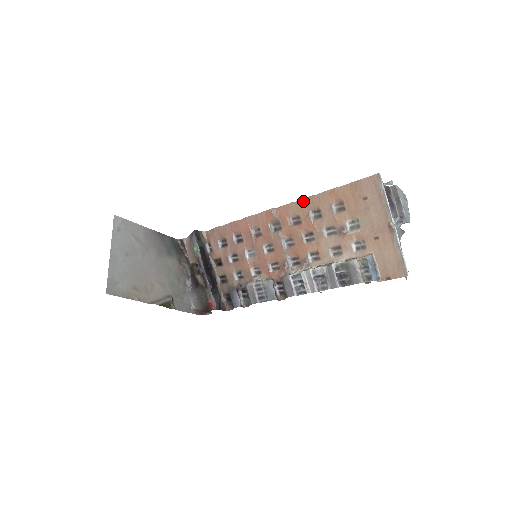
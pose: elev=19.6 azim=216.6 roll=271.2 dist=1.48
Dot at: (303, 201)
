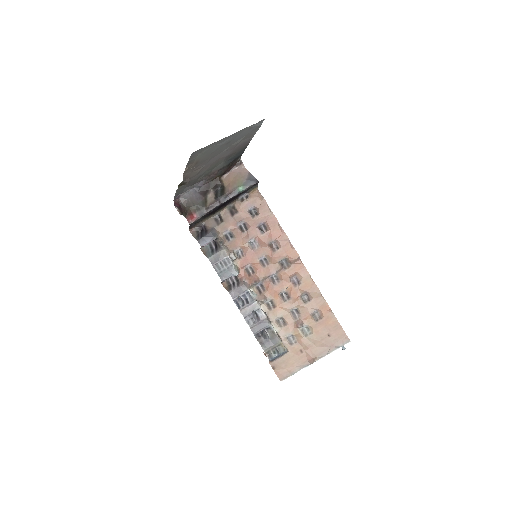
Dot at: (314, 284)
